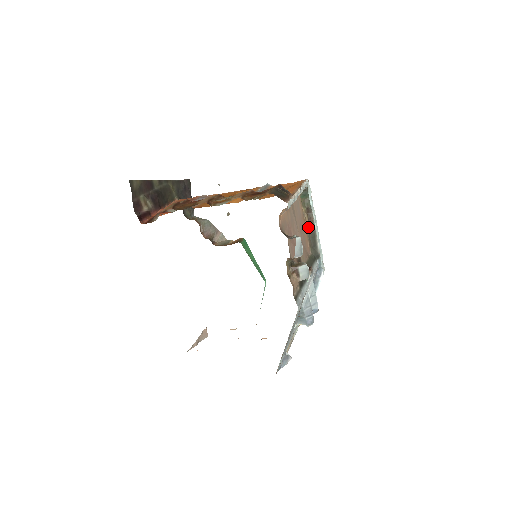
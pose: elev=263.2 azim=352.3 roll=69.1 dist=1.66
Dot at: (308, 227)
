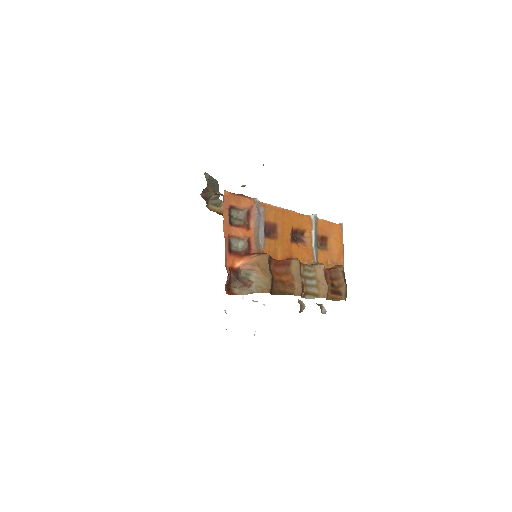
Dot at: occluded
